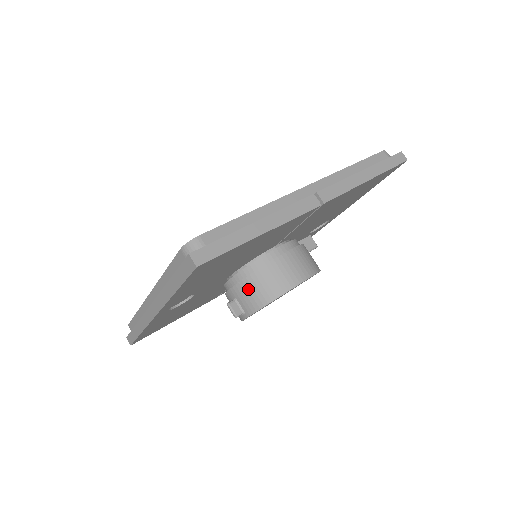
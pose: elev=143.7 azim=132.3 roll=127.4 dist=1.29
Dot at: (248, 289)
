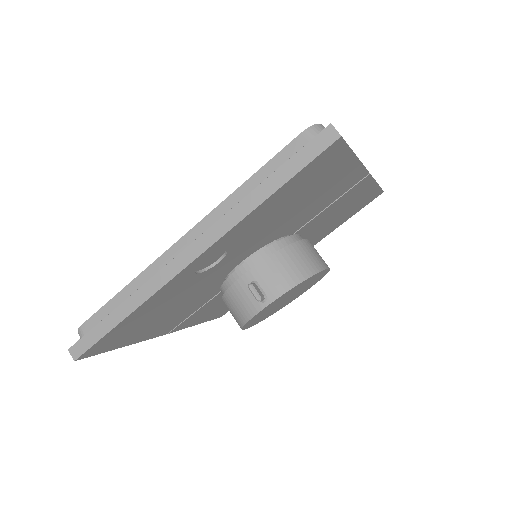
Dot at: (277, 266)
